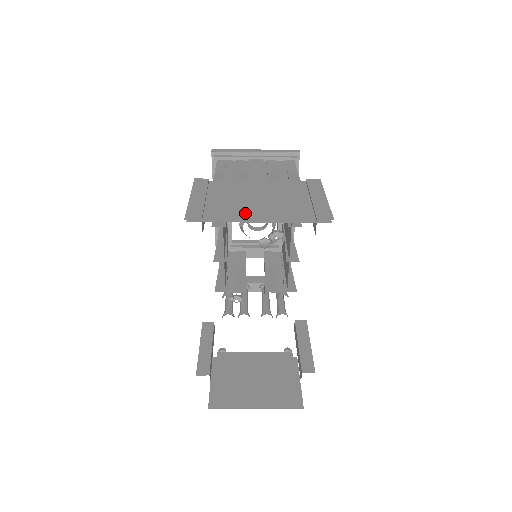
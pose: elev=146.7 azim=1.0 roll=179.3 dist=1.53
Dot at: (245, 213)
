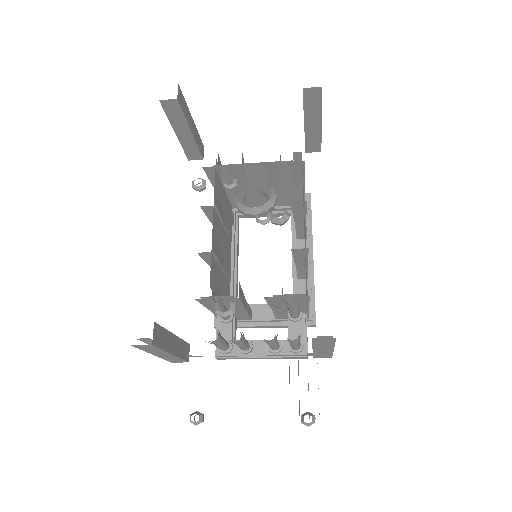
Dot at: occluded
